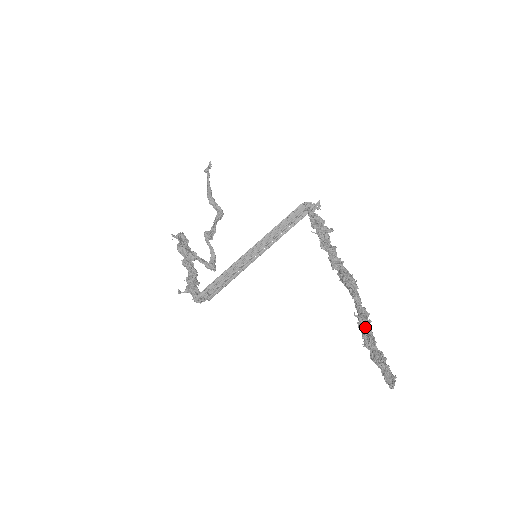
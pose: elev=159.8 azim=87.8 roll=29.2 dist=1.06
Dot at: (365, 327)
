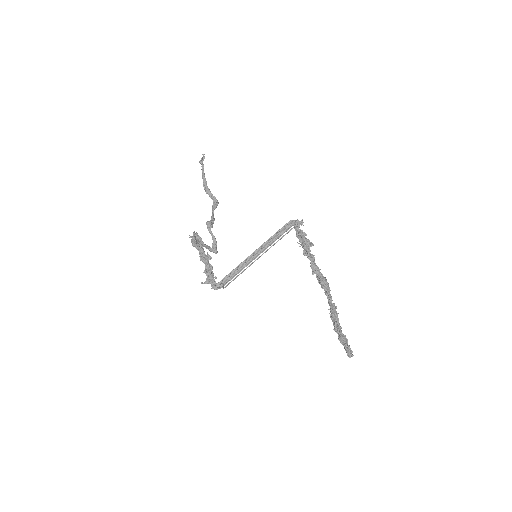
Dot at: (335, 319)
